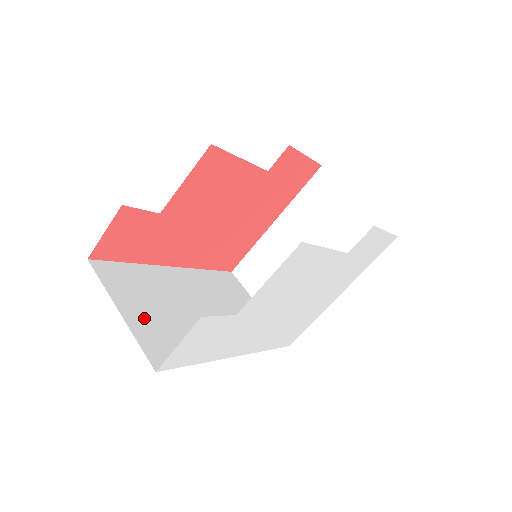
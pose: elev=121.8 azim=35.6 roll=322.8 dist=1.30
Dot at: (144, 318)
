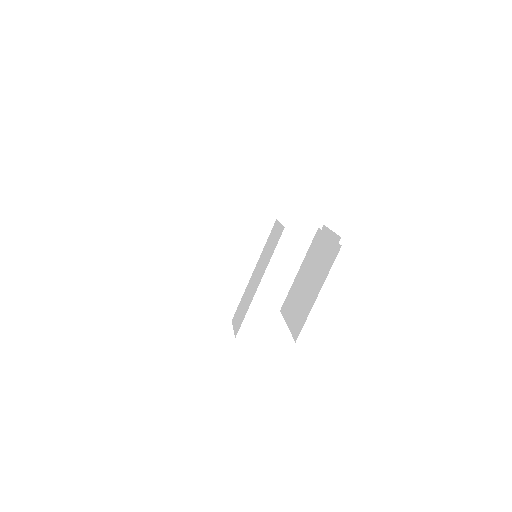
Dot at: occluded
